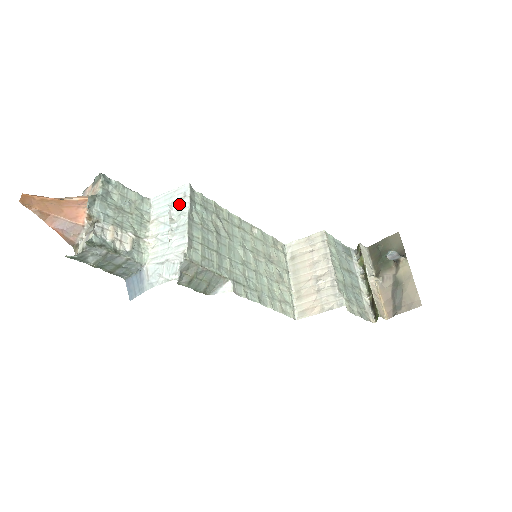
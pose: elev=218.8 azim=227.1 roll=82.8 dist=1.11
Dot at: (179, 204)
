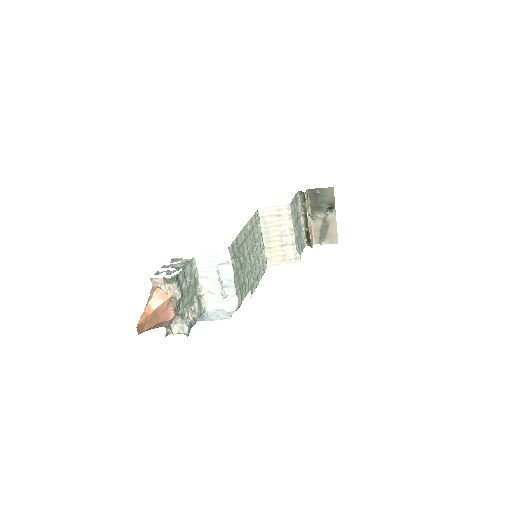
Dot at: (224, 269)
